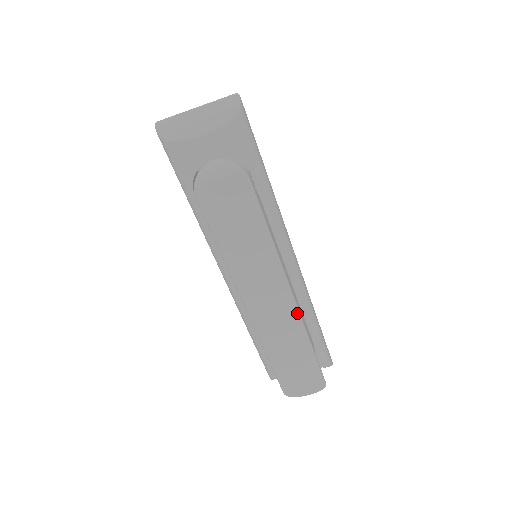
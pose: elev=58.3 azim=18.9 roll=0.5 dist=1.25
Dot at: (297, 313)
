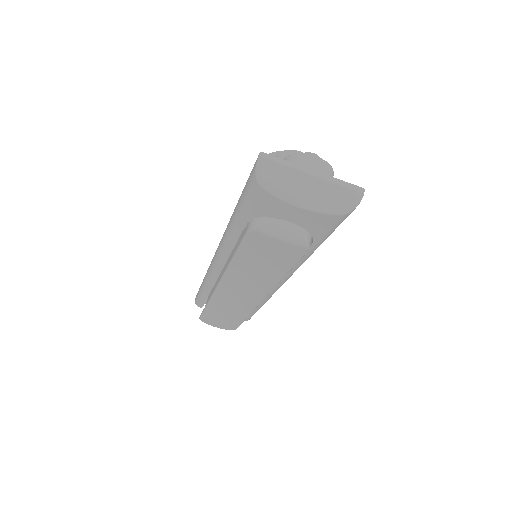
Dot at: (256, 306)
